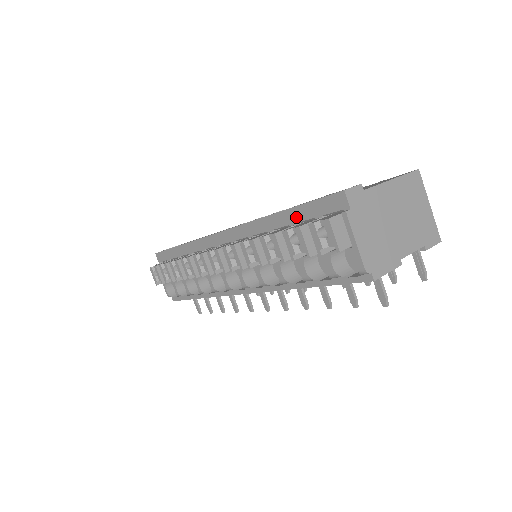
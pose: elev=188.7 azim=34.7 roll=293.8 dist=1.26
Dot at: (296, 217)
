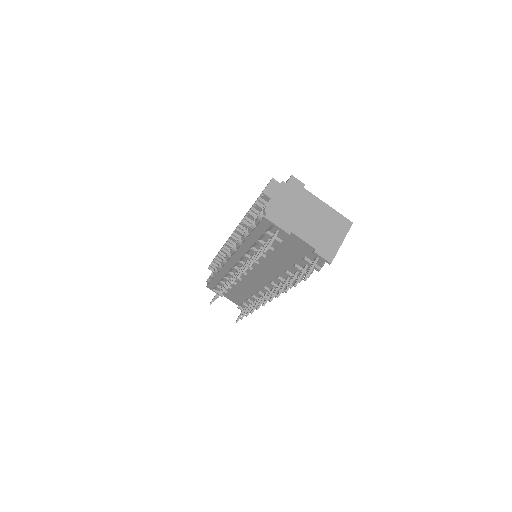
Dot at: occluded
